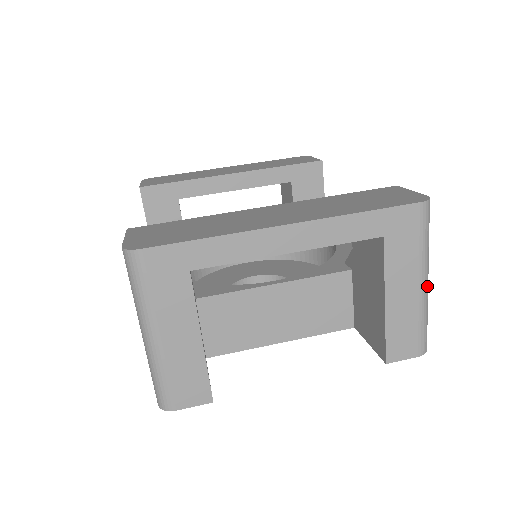
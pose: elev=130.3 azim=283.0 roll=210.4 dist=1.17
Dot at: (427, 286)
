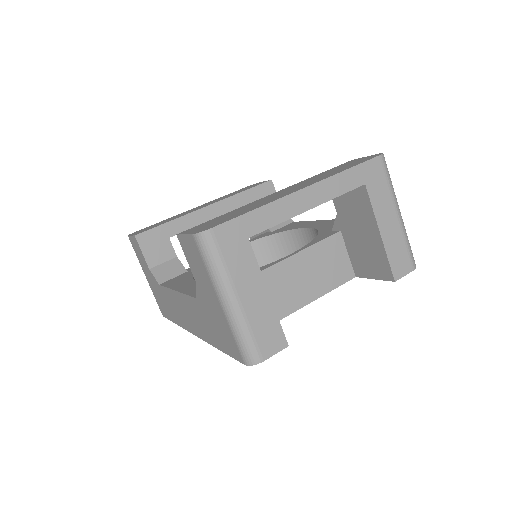
Dot at: (401, 216)
